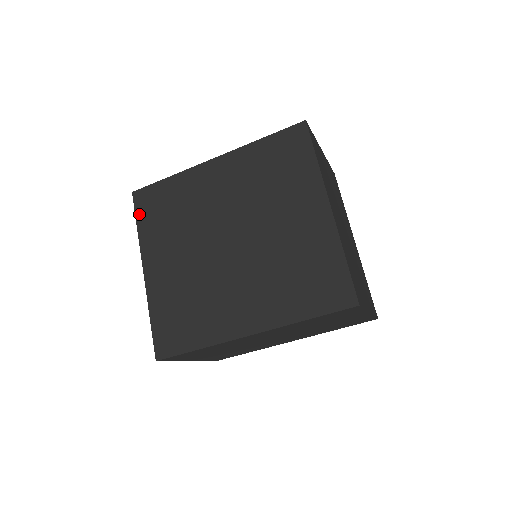
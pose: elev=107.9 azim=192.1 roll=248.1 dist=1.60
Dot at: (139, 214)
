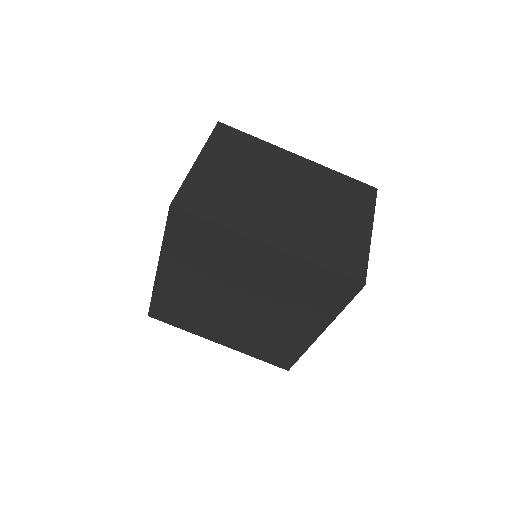
Dot at: (170, 323)
